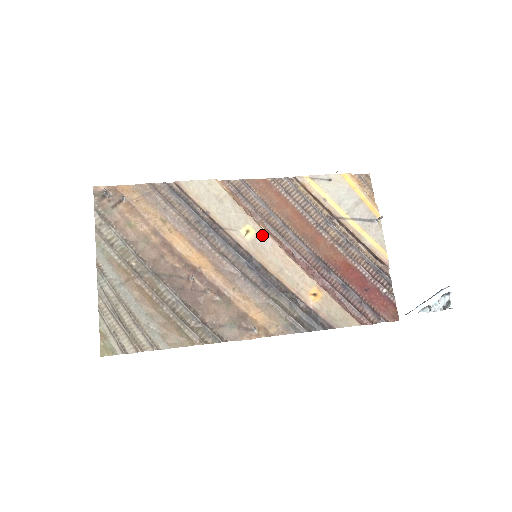
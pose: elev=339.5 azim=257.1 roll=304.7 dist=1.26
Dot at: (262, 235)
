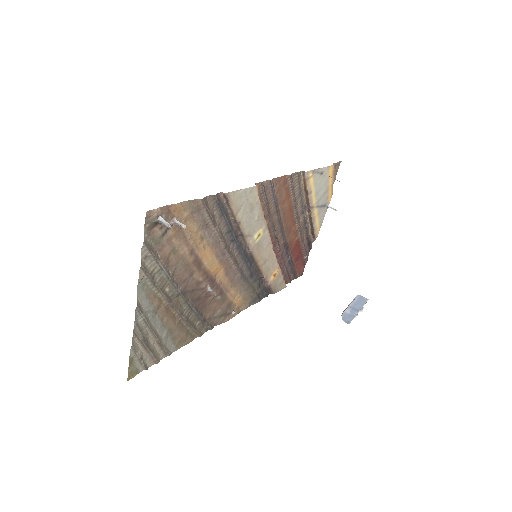
Dot at: (266, 236)
